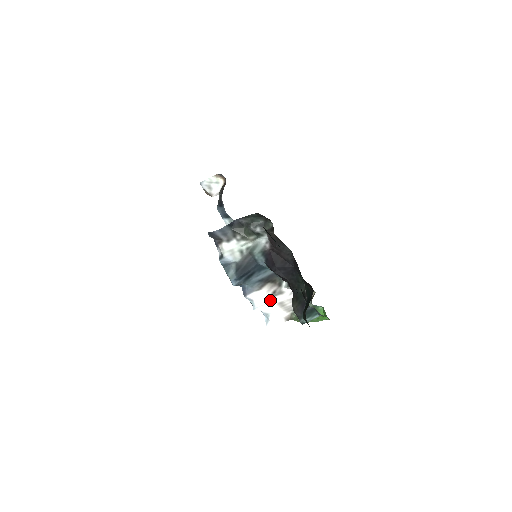
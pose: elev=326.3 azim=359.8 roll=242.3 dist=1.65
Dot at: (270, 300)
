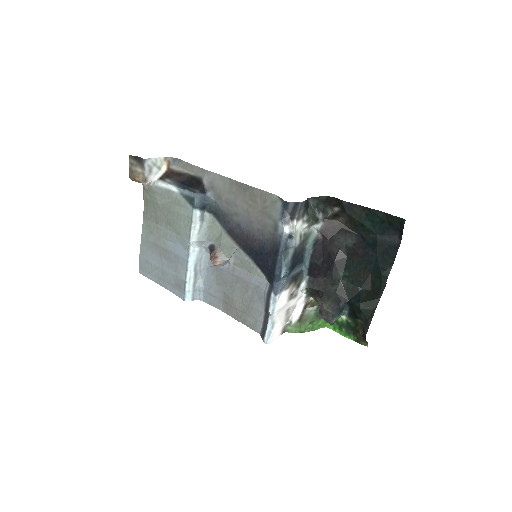
Dot at: (286, 304)
